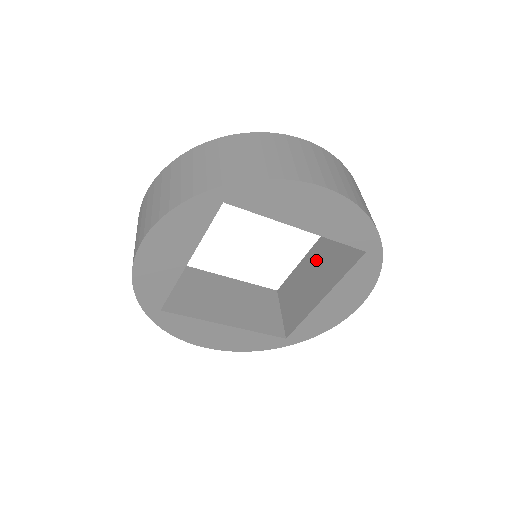
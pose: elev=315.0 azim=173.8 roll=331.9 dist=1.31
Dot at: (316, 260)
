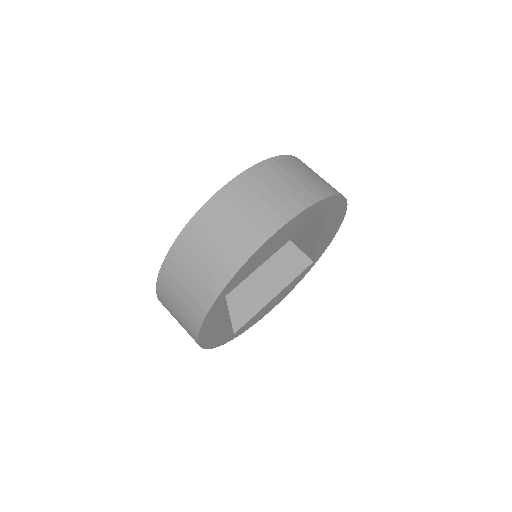
Dot at: occluded
